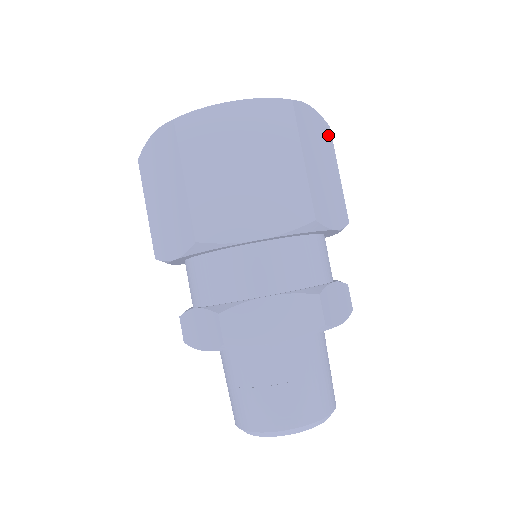
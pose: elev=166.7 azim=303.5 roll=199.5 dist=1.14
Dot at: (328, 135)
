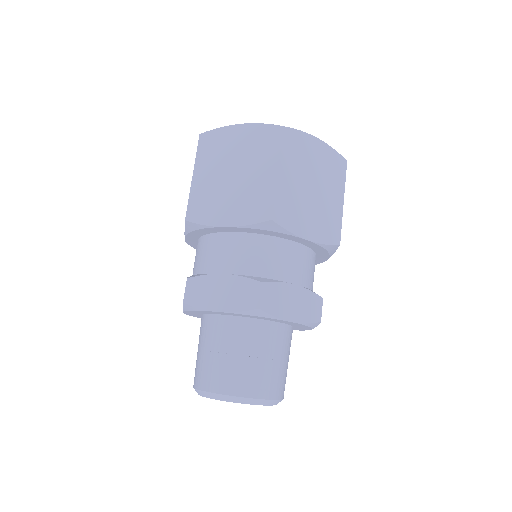
Dot at: occluded
